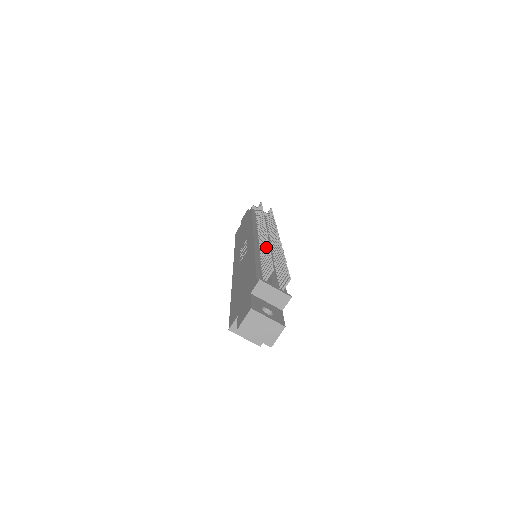
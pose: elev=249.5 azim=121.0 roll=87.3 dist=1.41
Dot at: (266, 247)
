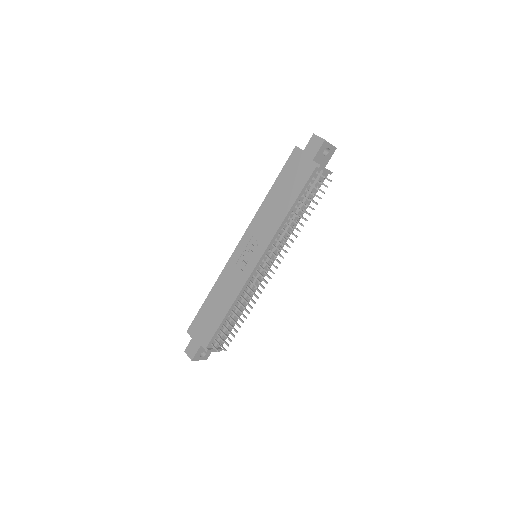
Dot at: occluded
